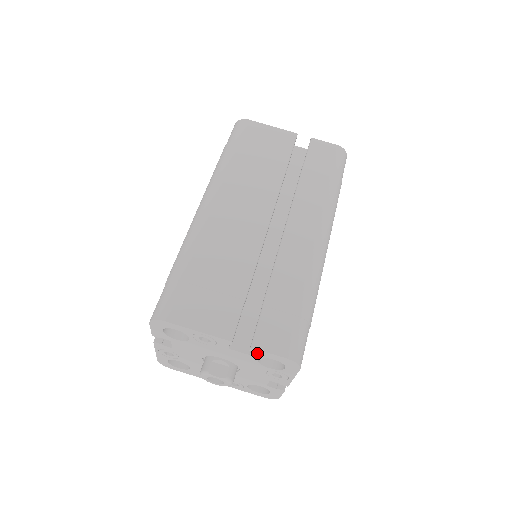
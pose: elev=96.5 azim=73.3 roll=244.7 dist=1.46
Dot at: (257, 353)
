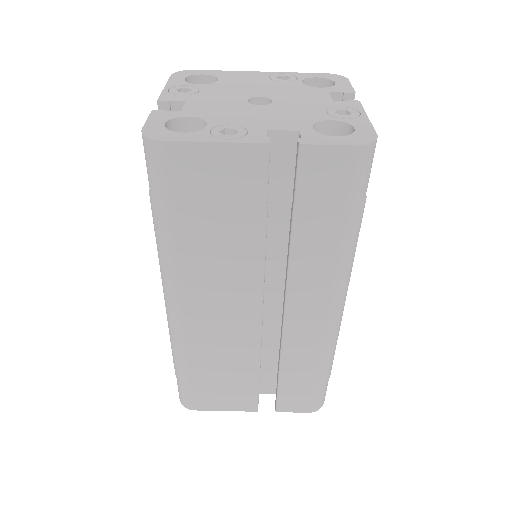
Dot at: occluded
